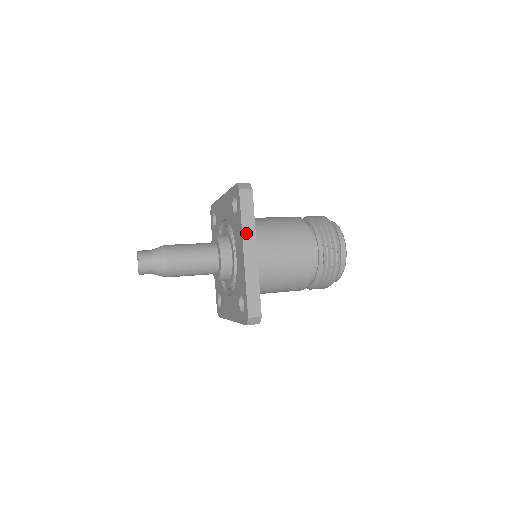
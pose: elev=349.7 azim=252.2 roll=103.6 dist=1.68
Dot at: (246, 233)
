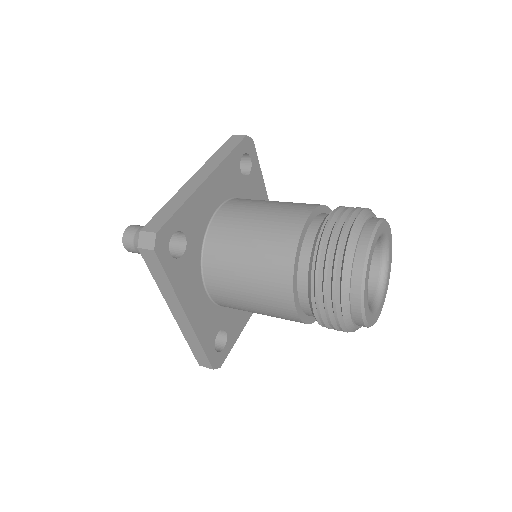
Dot at: (167, 296)
